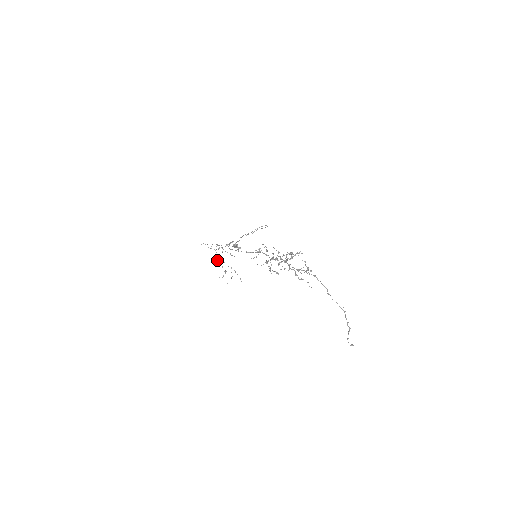
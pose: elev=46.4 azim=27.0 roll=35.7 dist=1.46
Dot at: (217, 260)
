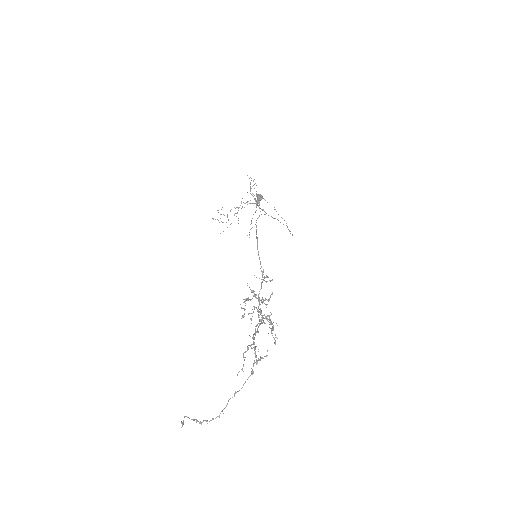
Dot at: occluded
